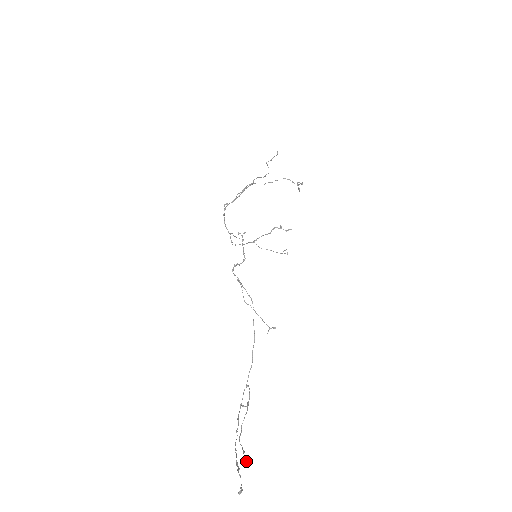
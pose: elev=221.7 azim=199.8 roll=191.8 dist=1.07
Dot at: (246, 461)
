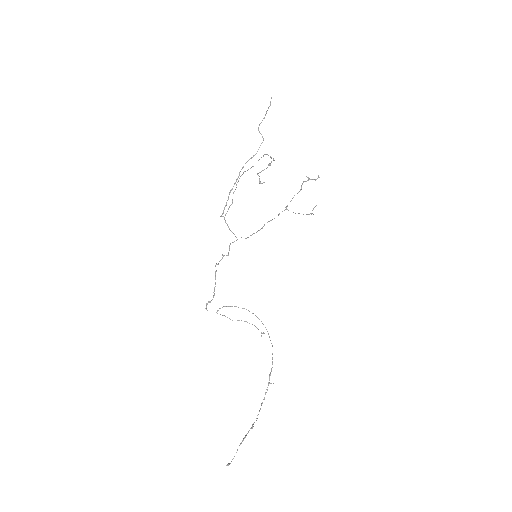
Dot at: (242, 440)
